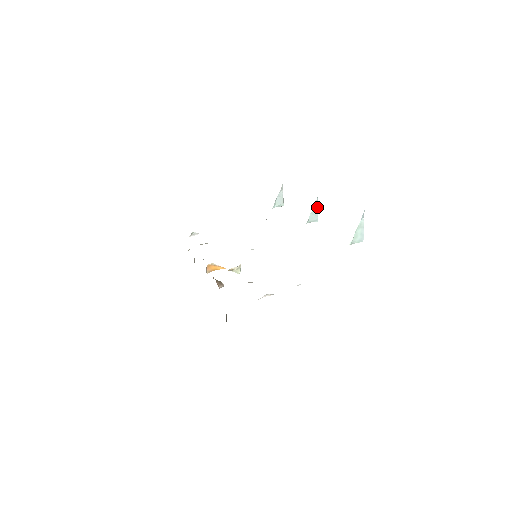
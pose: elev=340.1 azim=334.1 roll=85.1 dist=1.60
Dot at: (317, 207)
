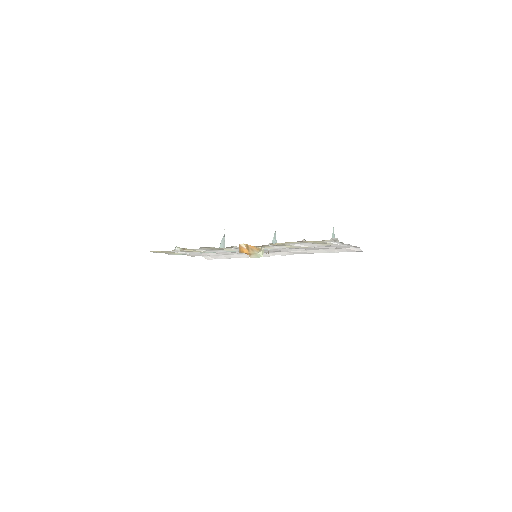
Dot at: occluded
